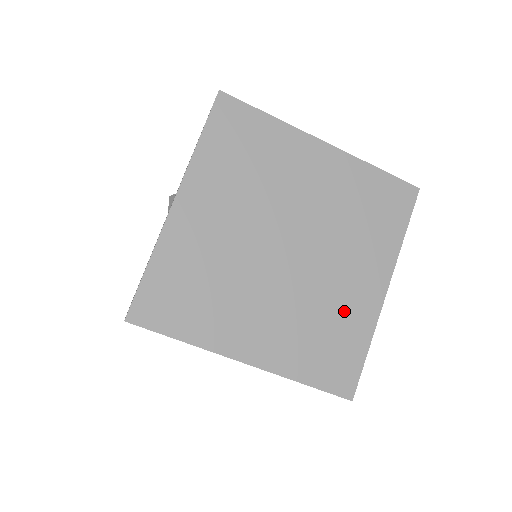
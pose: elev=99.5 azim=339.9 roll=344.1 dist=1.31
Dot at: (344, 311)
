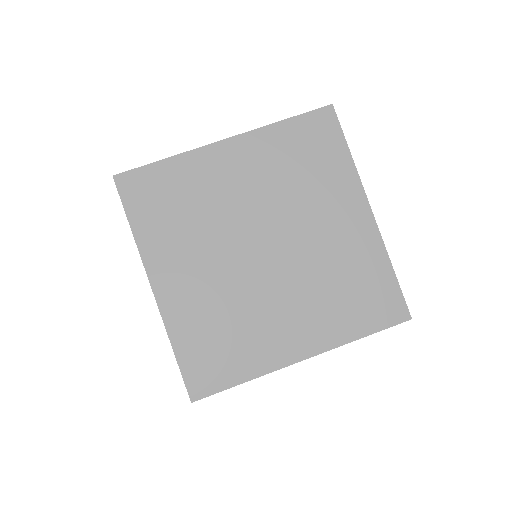
Dot at: (256, 335)
